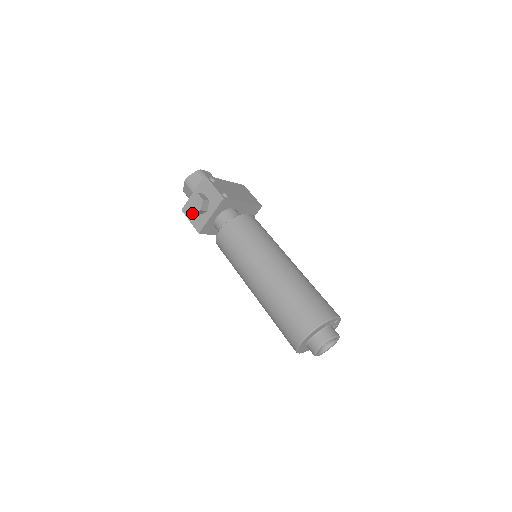
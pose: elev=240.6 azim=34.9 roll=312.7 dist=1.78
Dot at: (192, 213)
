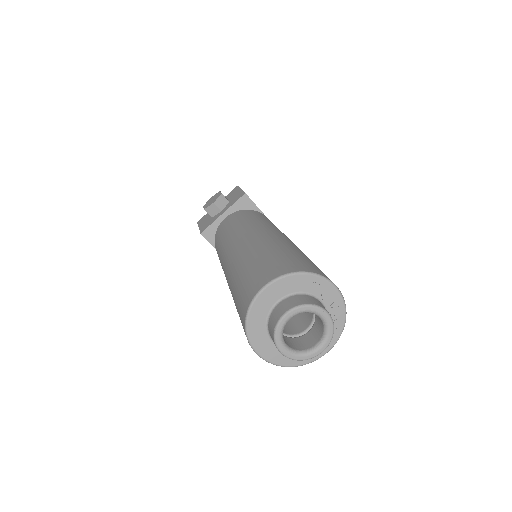
Dot at: (206, 219)
